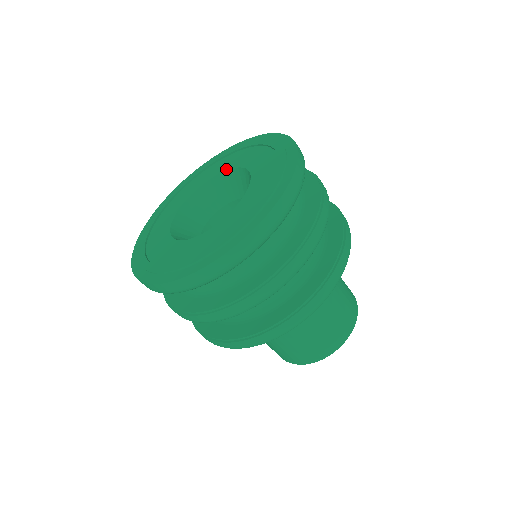
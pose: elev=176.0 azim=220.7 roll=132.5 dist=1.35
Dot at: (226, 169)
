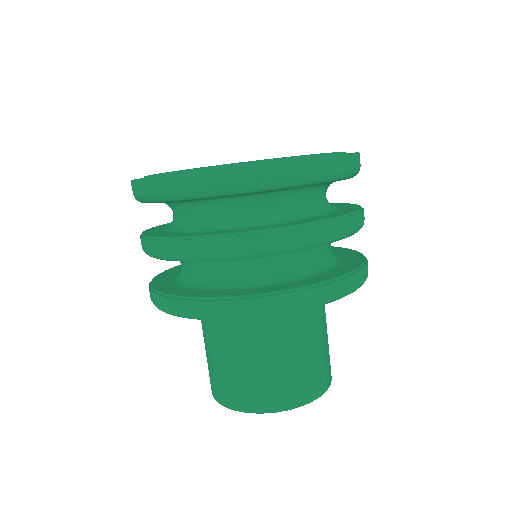
Dot at: occluded
